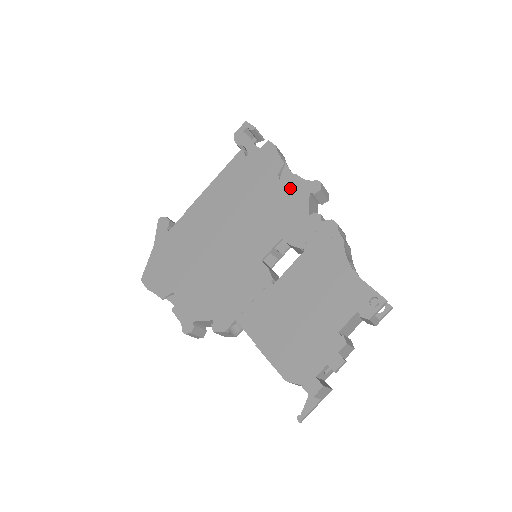
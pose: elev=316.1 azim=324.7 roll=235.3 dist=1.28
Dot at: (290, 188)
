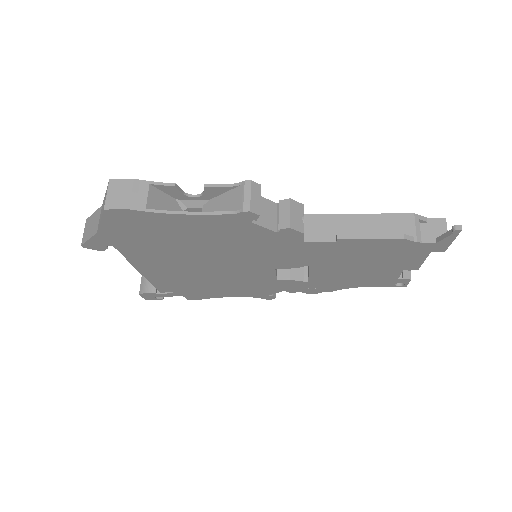
Dot at: occluded
